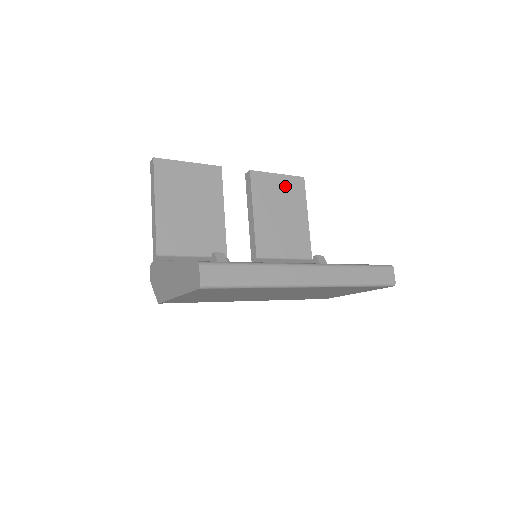
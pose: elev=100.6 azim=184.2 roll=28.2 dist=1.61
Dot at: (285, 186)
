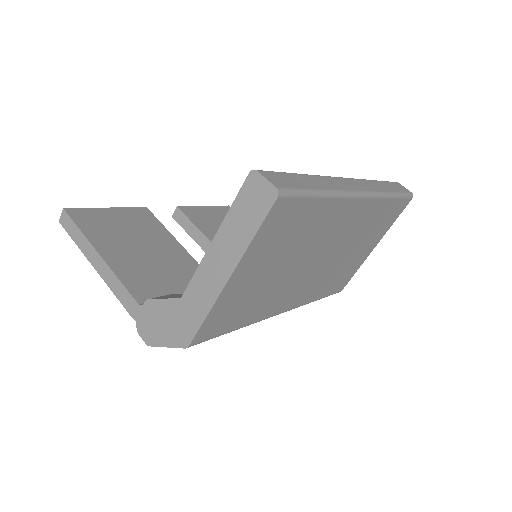
Dot at: (219, 215)
